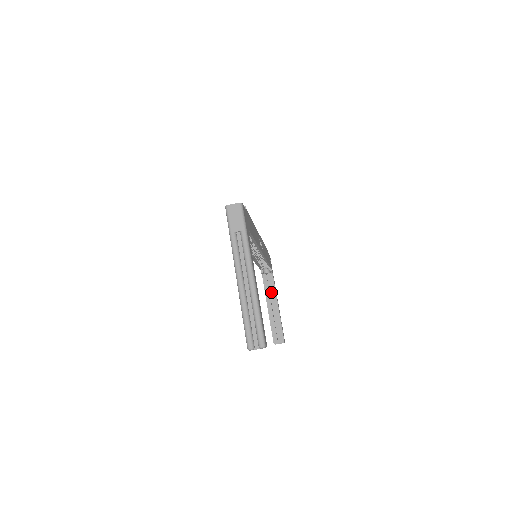
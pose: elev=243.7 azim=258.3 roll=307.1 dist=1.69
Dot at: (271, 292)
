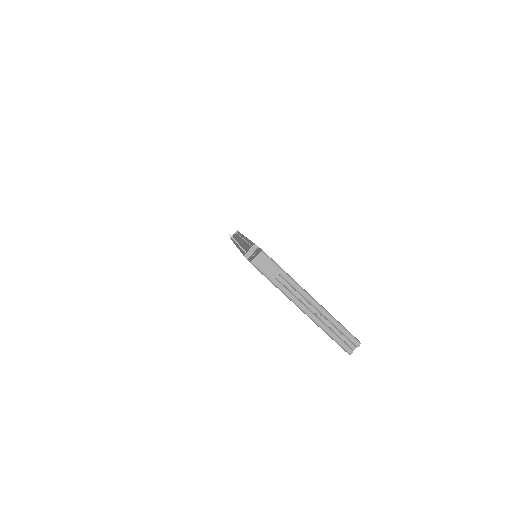
Dot at: occluded
